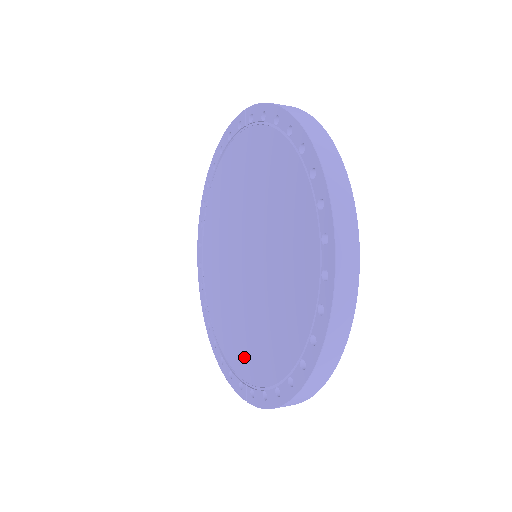
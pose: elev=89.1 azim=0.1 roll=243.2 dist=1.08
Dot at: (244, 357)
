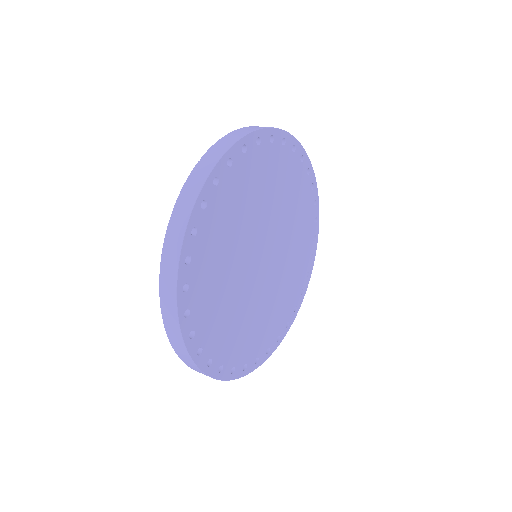
Dot at: occluded
